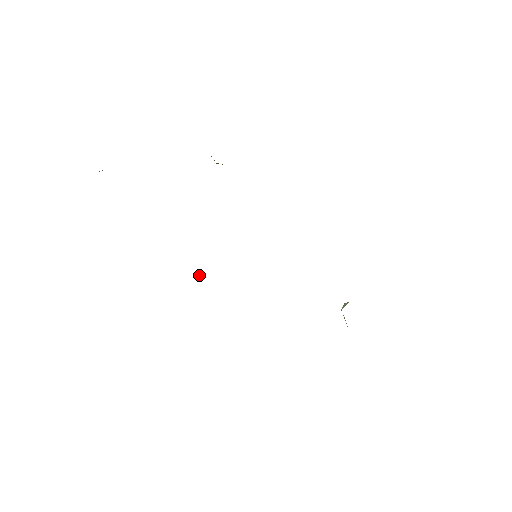
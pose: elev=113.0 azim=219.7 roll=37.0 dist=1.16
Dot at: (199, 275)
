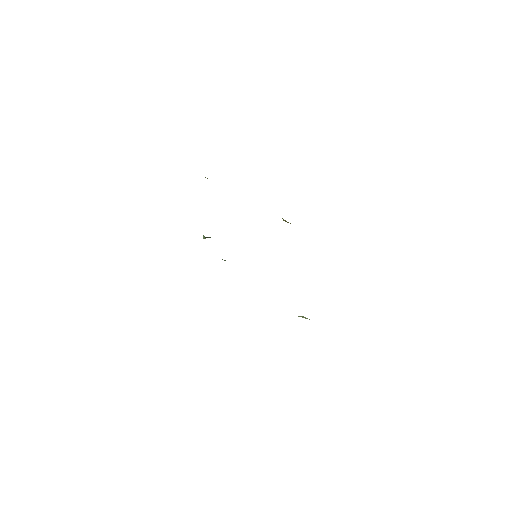
Dot at: occluded
